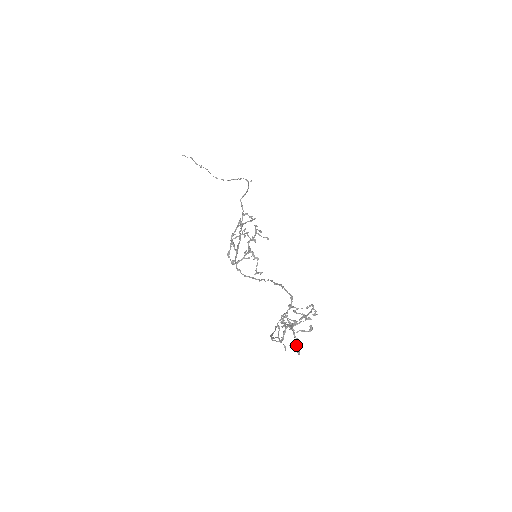
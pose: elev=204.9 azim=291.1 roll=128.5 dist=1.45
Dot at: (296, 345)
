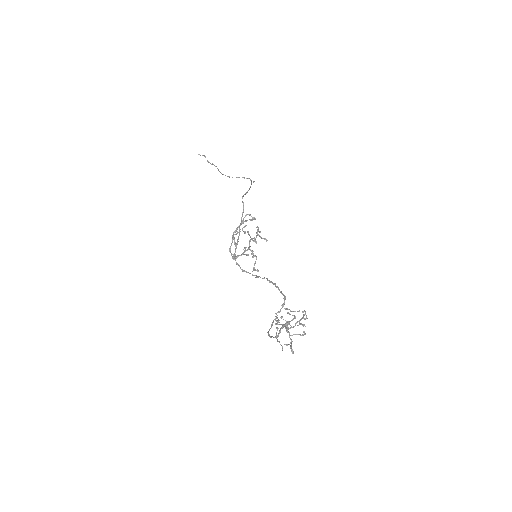
Dot at: (291, 346)
